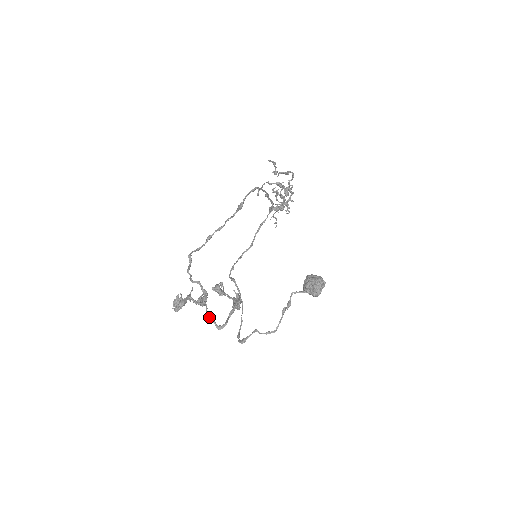
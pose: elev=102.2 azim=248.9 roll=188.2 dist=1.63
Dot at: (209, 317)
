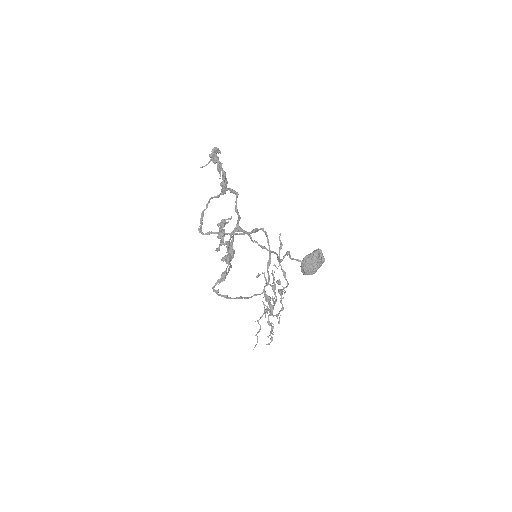
Dot at: (224, 188)
